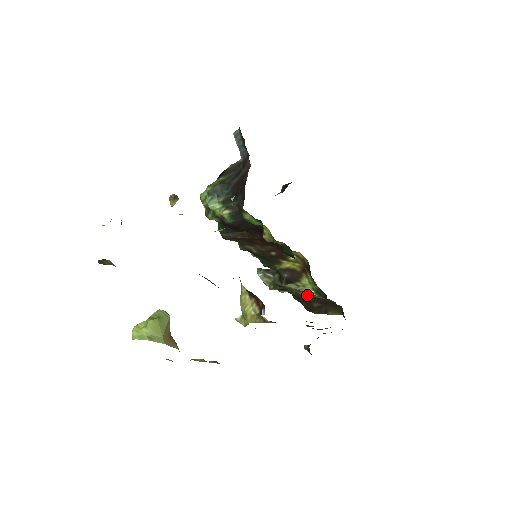
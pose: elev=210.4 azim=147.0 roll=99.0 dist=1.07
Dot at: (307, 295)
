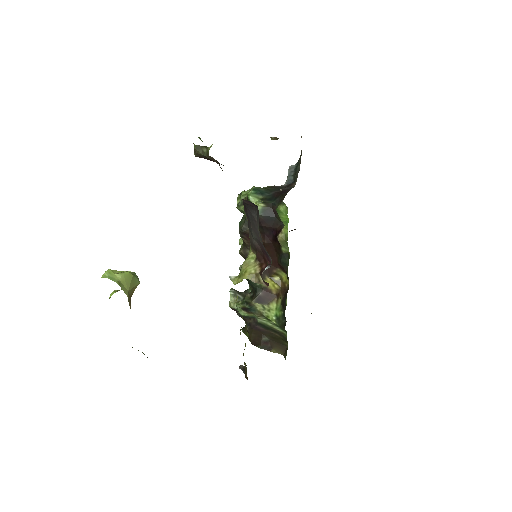
Dot at: (264, 323)
